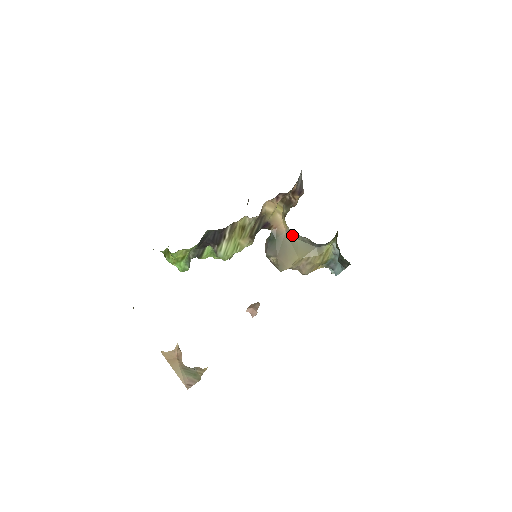
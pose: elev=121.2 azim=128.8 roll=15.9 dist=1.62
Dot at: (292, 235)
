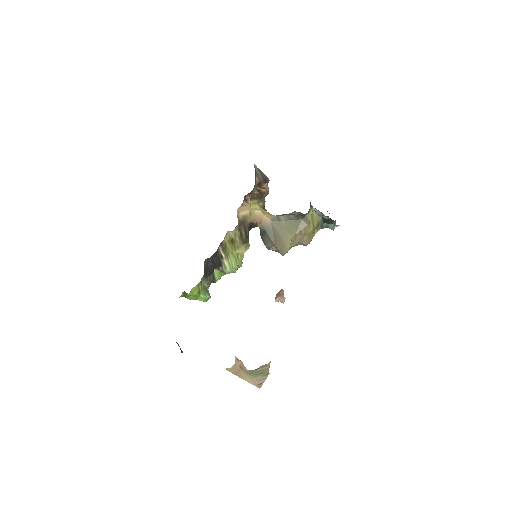
Dot at: (277, 220)
